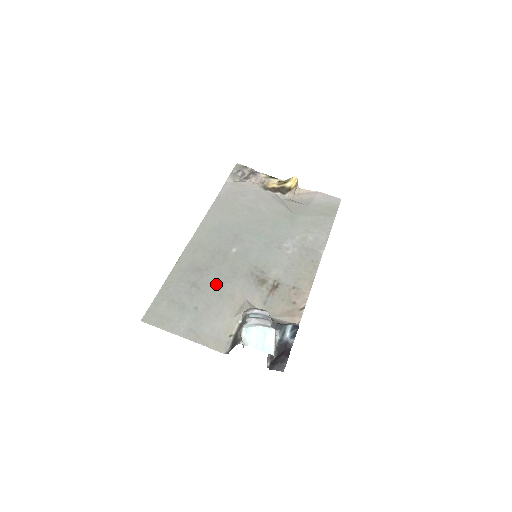
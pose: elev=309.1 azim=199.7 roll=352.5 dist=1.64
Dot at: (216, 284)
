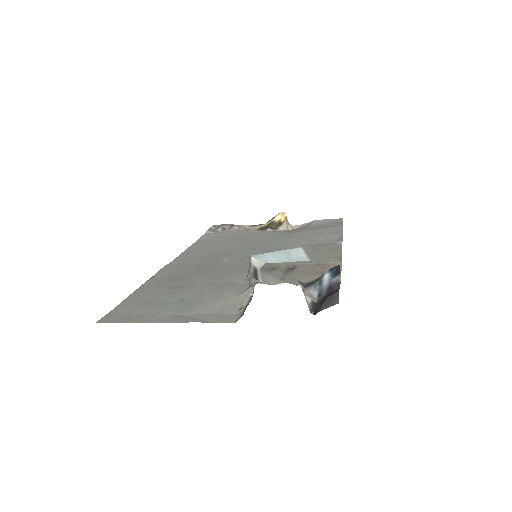
Dot at: (207, 281)
